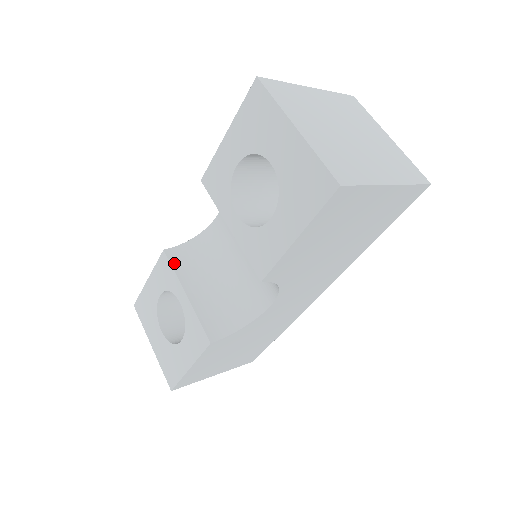
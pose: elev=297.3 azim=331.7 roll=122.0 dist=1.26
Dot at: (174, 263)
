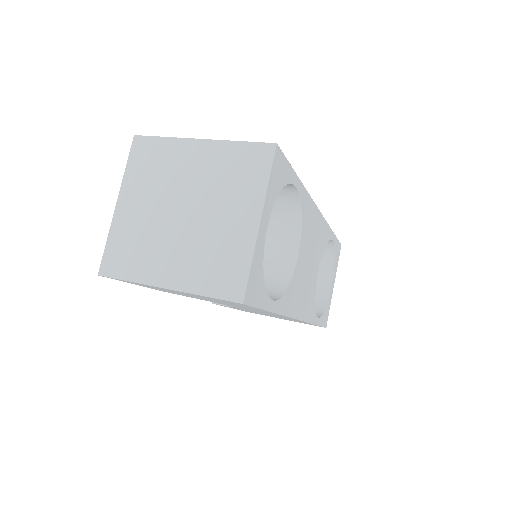
Dot at: occluded
